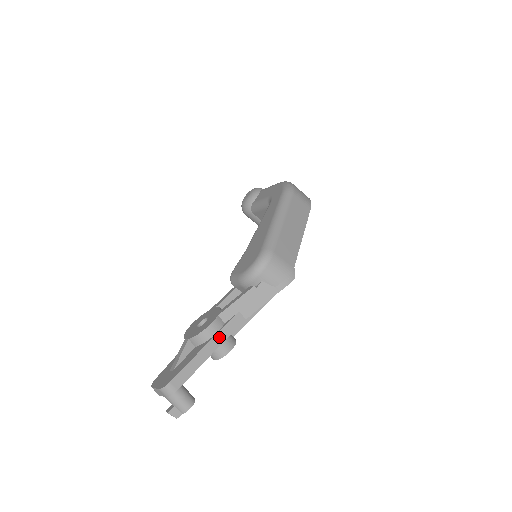
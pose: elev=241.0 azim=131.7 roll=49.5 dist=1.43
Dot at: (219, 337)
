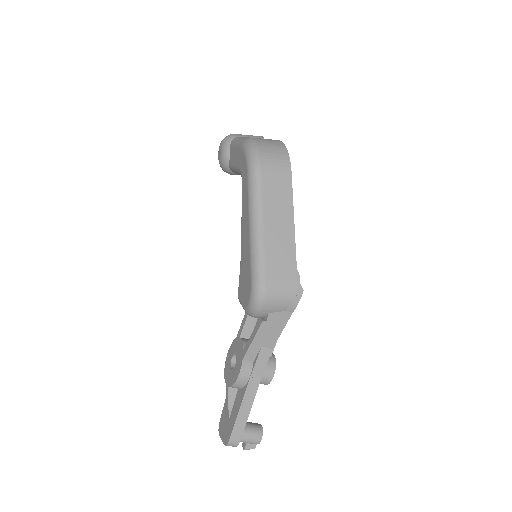
Dot at: (254, 379)
